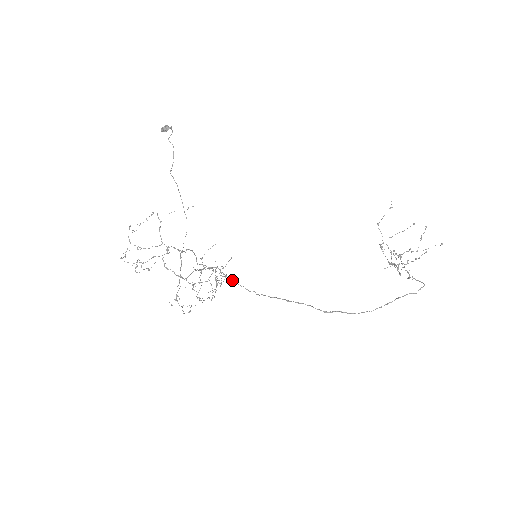
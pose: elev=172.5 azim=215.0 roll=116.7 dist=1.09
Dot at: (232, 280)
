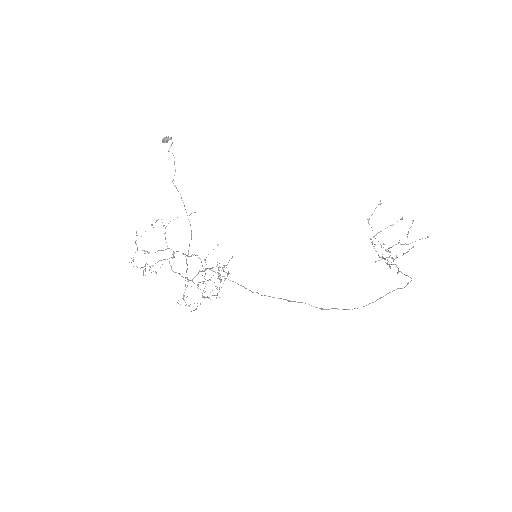
Dot at: occluded
